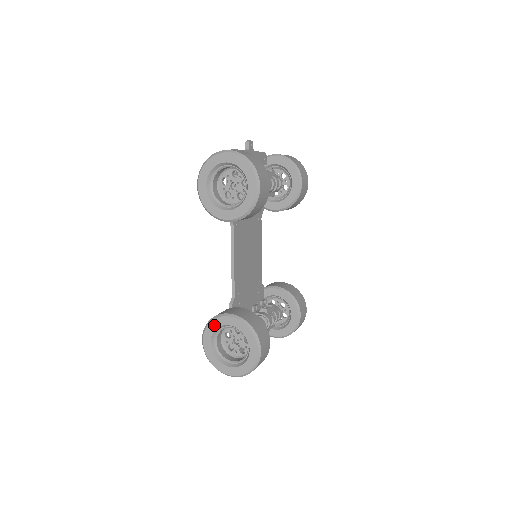
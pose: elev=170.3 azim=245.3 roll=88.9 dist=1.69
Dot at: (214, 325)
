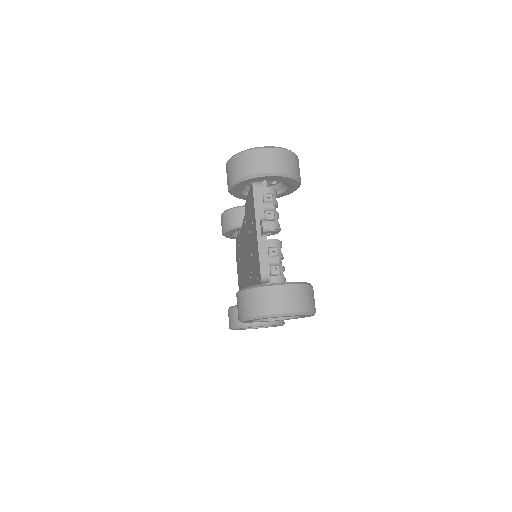
Dot at: occluded
